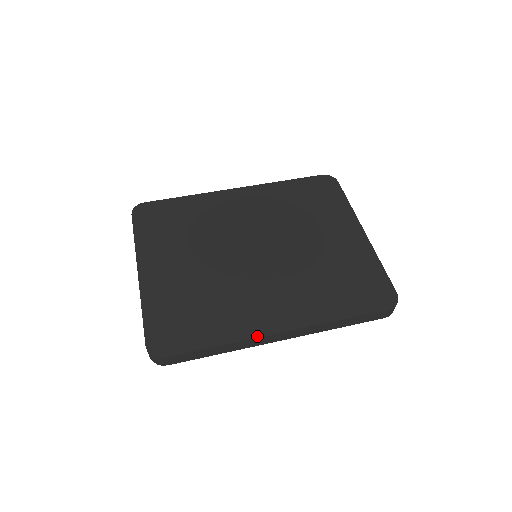
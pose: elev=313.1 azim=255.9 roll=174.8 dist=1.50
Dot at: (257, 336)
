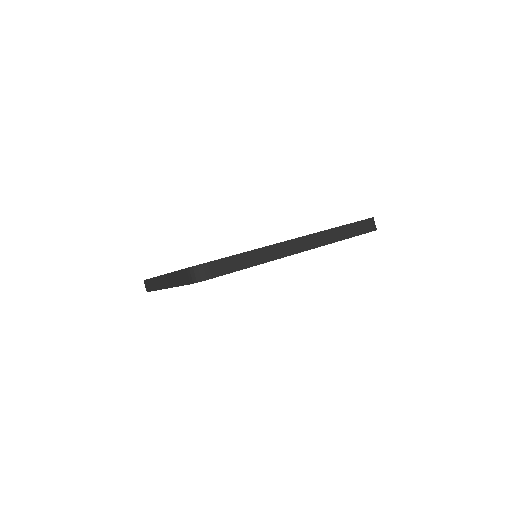
Dot at: (278, 243)
